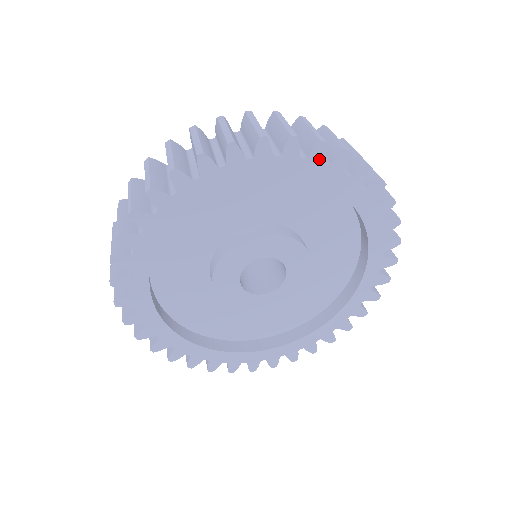
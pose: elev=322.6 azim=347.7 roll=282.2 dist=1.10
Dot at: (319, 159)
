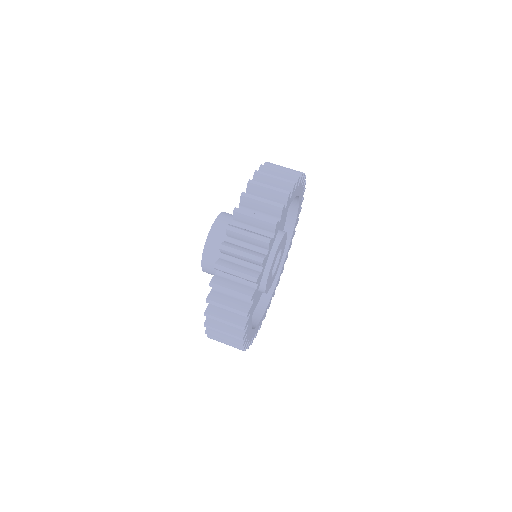
Dot at: (260, 276)
